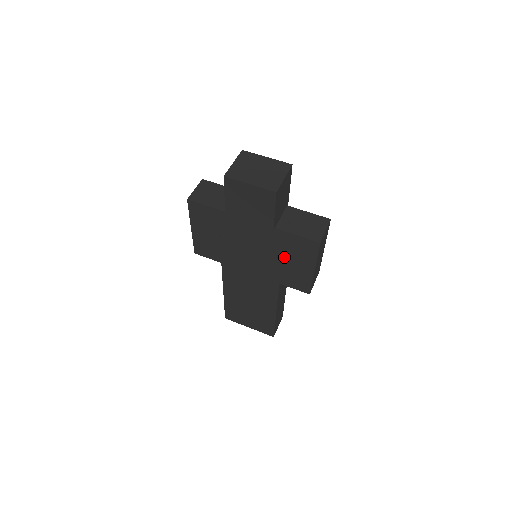
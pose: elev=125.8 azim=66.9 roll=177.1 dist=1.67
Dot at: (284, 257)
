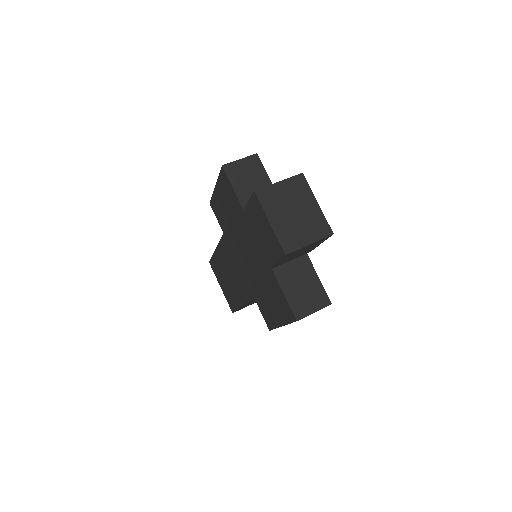
Dot at: (267, 291)
